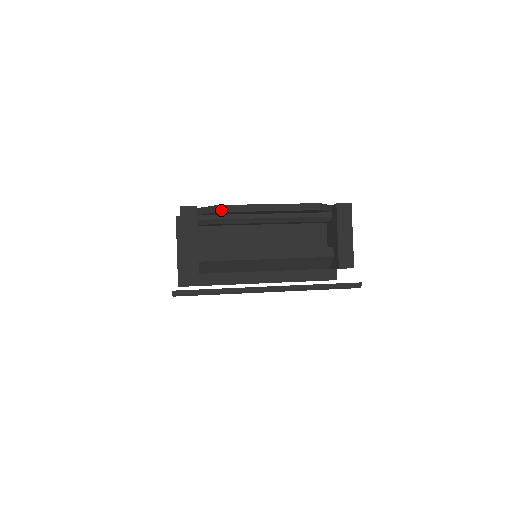
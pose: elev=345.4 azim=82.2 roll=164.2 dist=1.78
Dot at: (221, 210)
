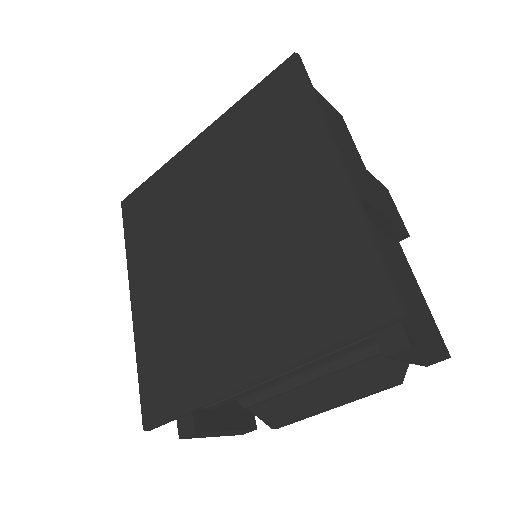
Dot at: occluded
